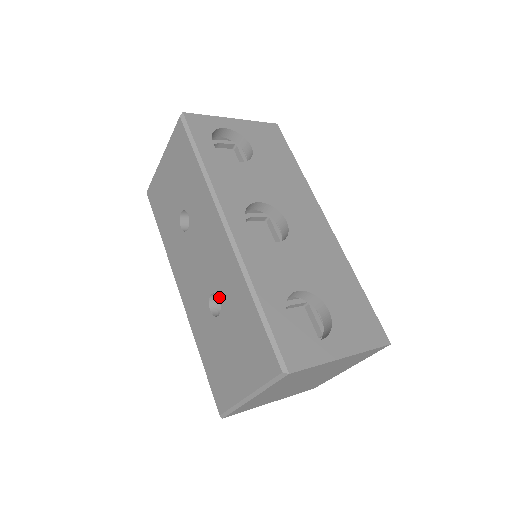
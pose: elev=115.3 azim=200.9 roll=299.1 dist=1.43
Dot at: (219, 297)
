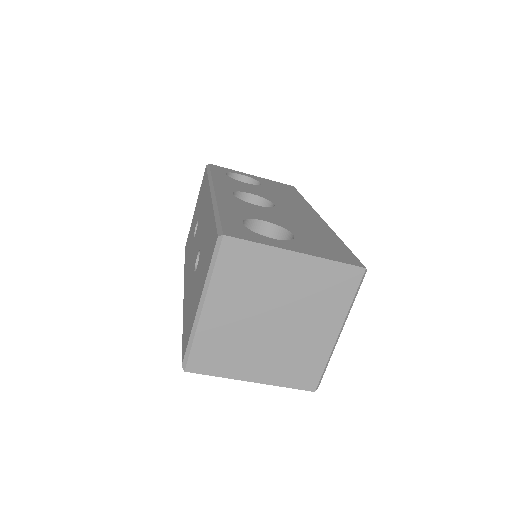
Dot at: (200, 249)
